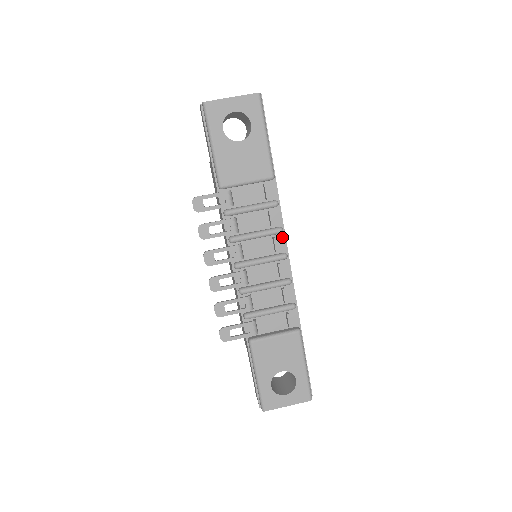
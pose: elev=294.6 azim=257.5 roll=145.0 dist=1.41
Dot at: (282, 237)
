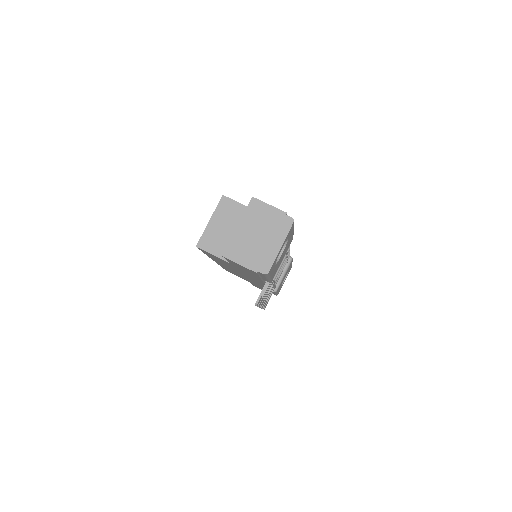
Dot at: occluded
